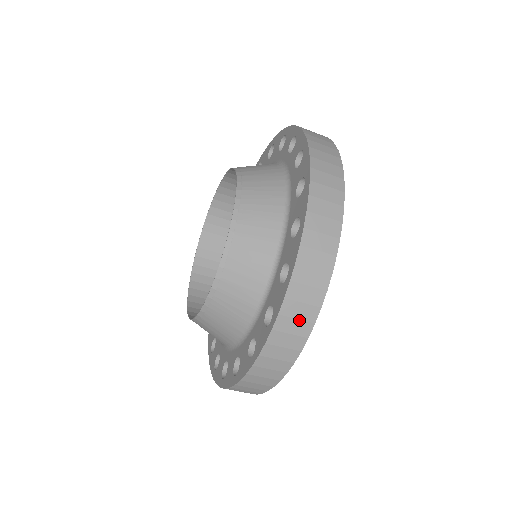
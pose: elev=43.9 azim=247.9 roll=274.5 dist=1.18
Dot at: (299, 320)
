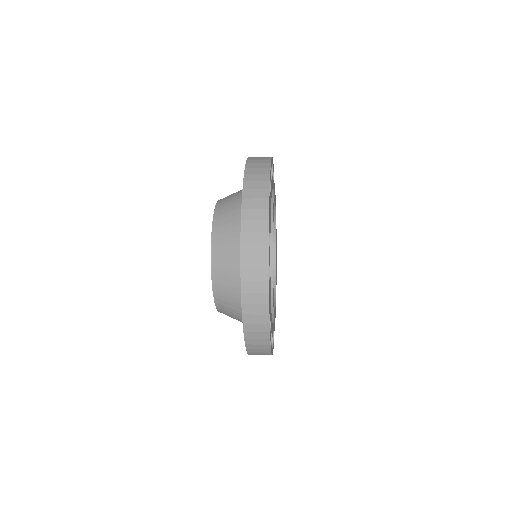
Dot at: occluded
